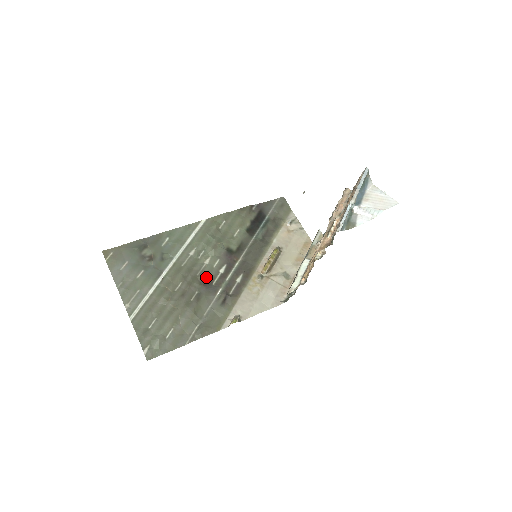
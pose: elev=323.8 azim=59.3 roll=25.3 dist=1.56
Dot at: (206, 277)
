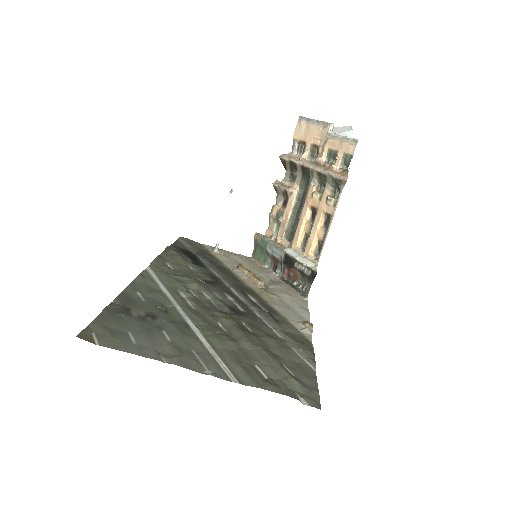
Dot at: (229, 307)
